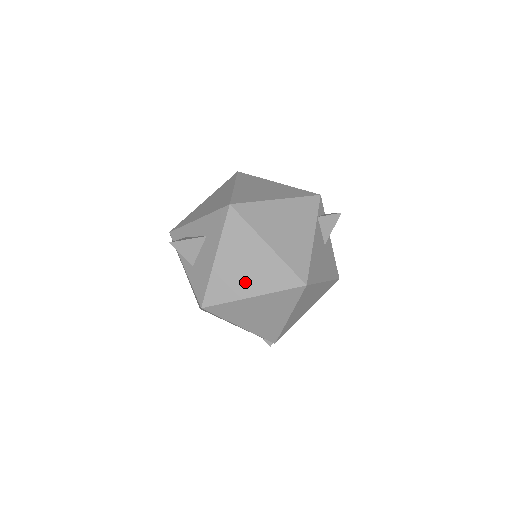
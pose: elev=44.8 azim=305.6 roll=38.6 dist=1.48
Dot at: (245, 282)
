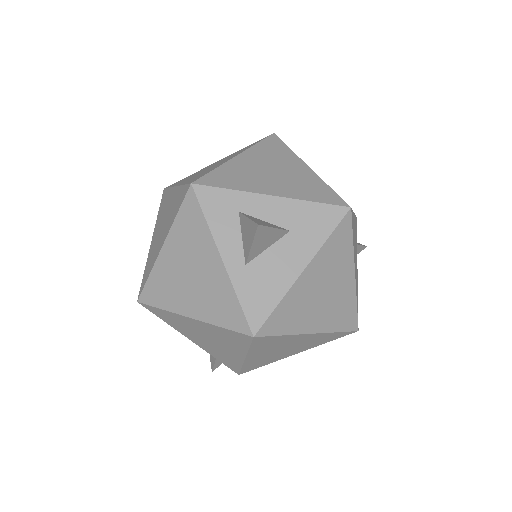
Dot at: (314, 313)
